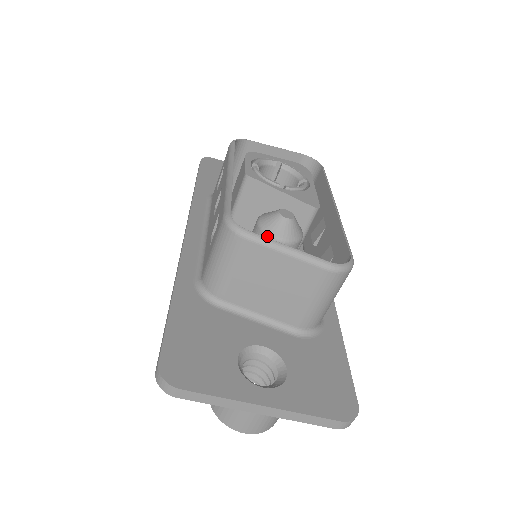
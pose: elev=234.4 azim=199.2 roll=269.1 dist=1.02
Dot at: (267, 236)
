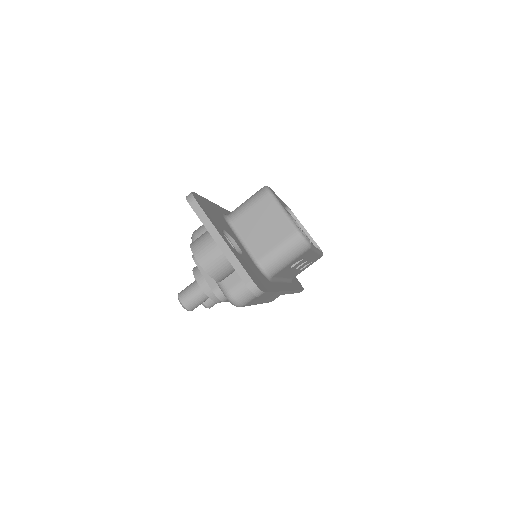
Dot at: occluded
